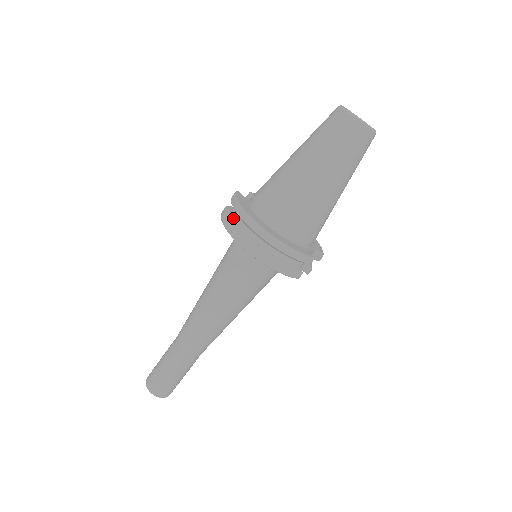
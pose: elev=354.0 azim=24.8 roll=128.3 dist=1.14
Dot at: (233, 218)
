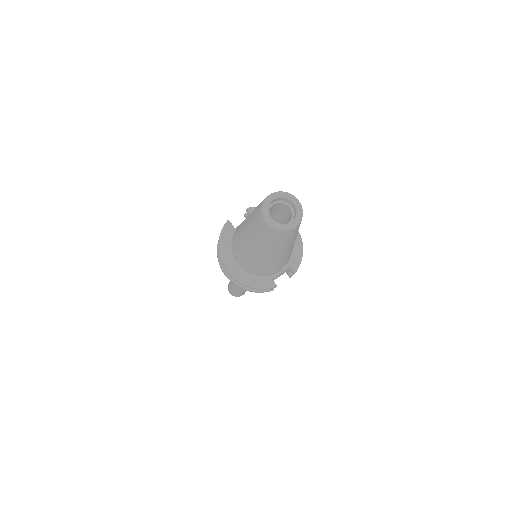
Dot at: occluded
